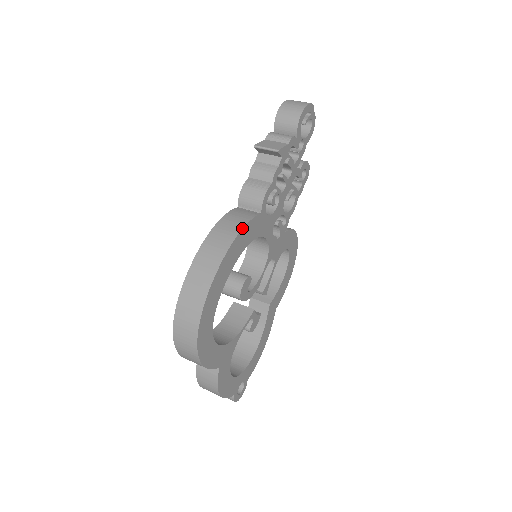
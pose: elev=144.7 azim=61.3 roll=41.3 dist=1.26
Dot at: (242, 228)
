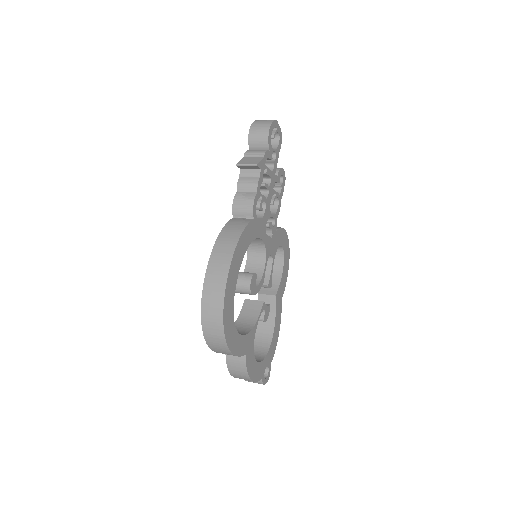
Dot at: (241, 234)
